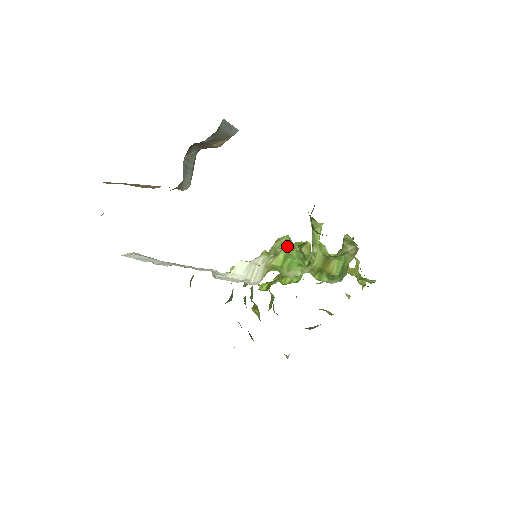
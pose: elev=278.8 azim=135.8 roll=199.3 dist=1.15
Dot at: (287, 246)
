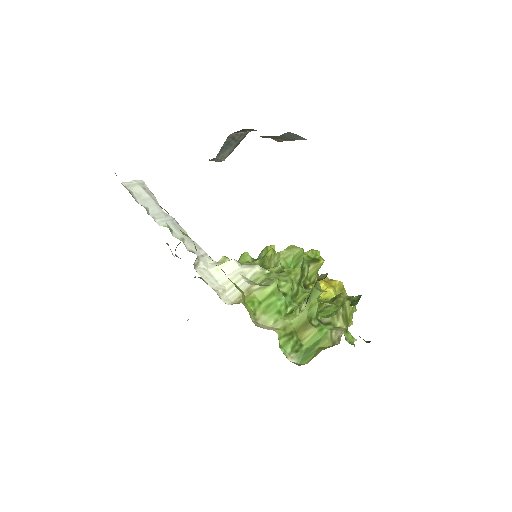
Dot at: (294, 261)
